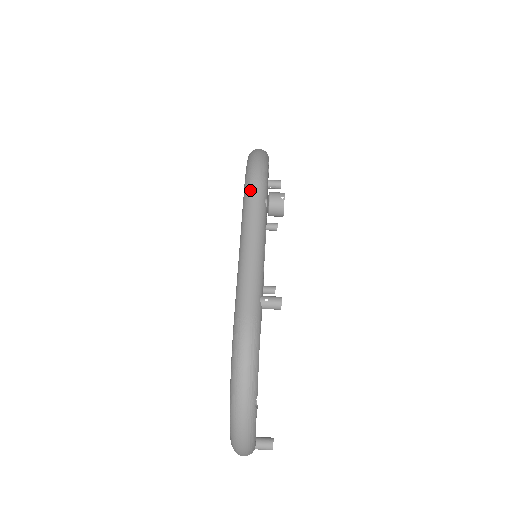
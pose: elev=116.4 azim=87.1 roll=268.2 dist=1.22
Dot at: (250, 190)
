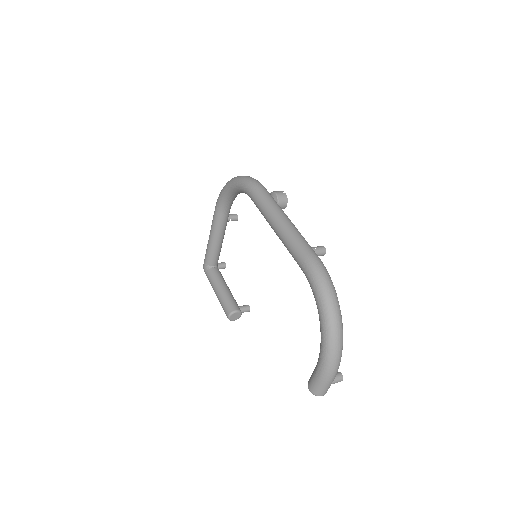
Dot at: (260, 191)
